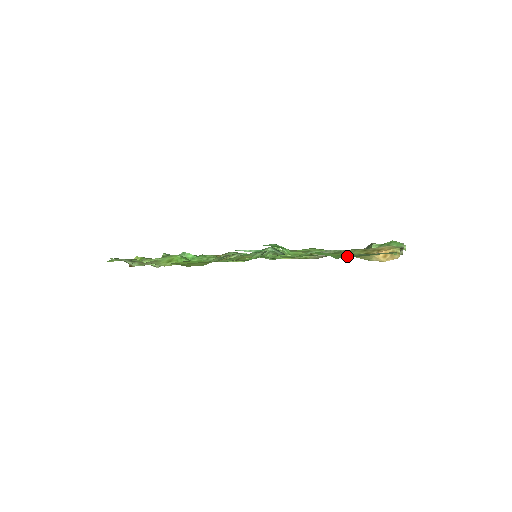
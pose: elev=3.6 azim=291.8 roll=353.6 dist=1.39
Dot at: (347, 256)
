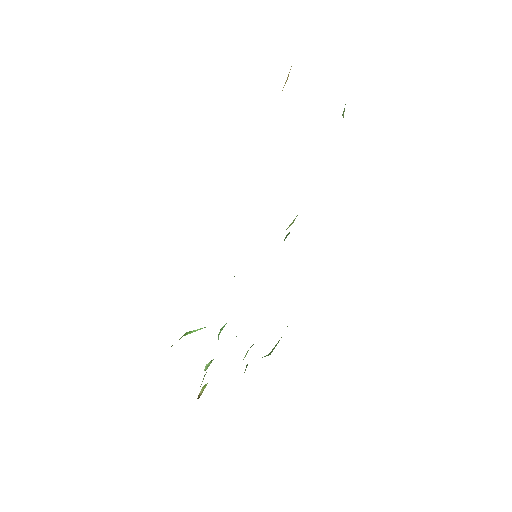
Dot at: occluded
